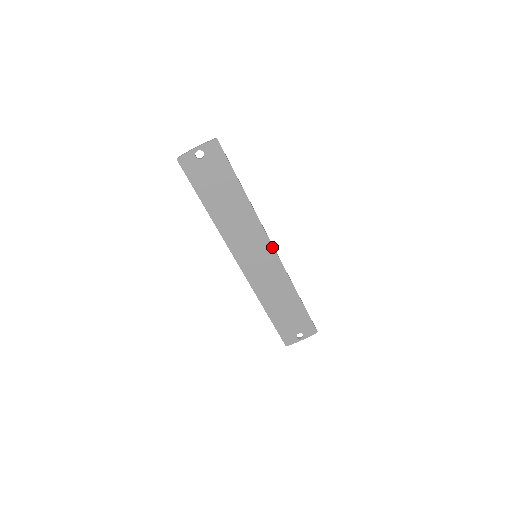
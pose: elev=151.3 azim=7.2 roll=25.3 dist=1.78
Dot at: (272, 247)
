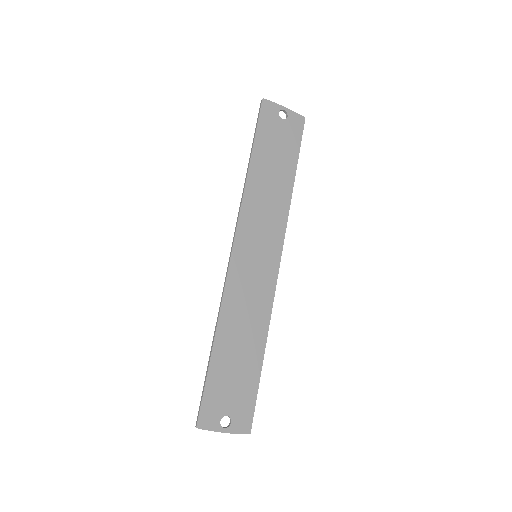
Dot at: (279, 260)
